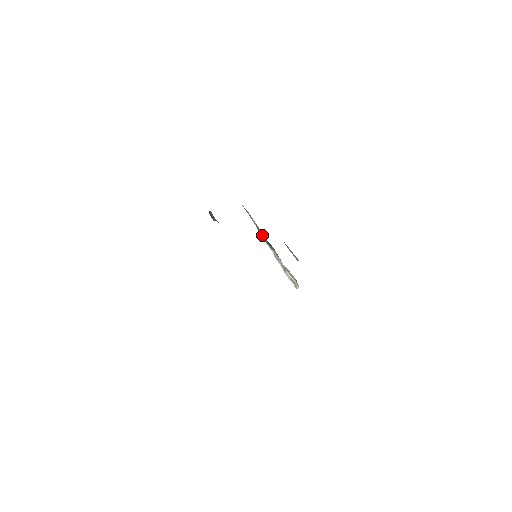
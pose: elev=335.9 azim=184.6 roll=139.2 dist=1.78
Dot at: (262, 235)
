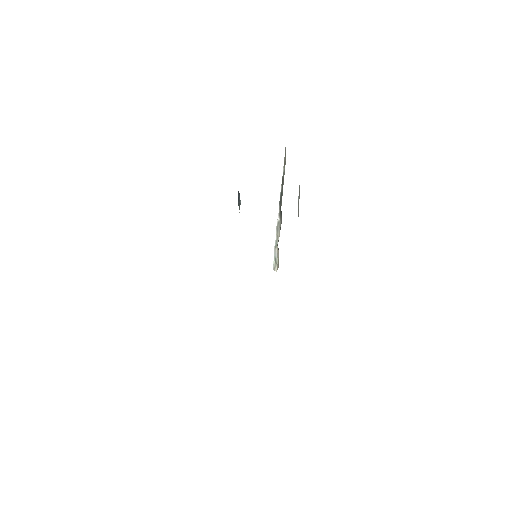
Dot at: (281, 193)
